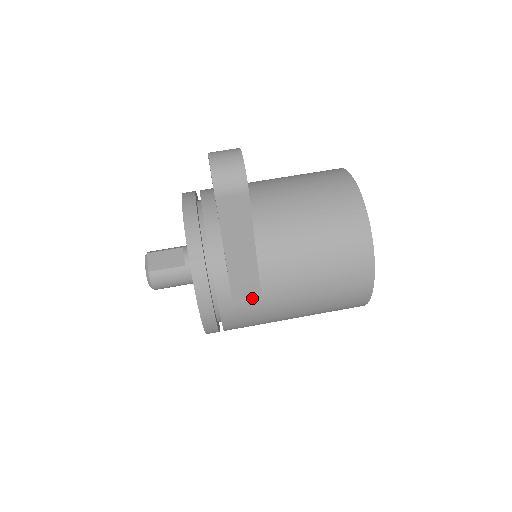
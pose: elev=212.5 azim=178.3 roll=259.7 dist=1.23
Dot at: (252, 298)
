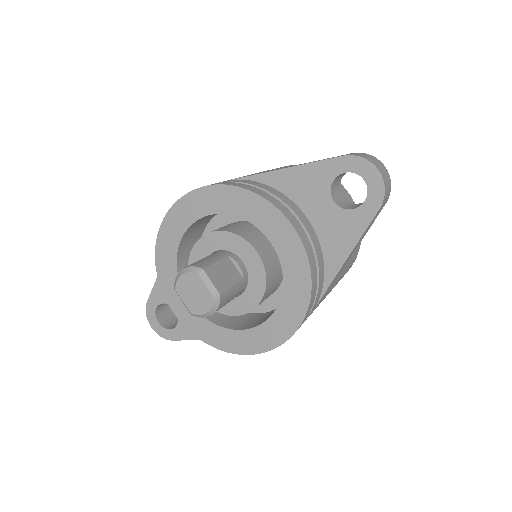
Dot at: (319, 303)
